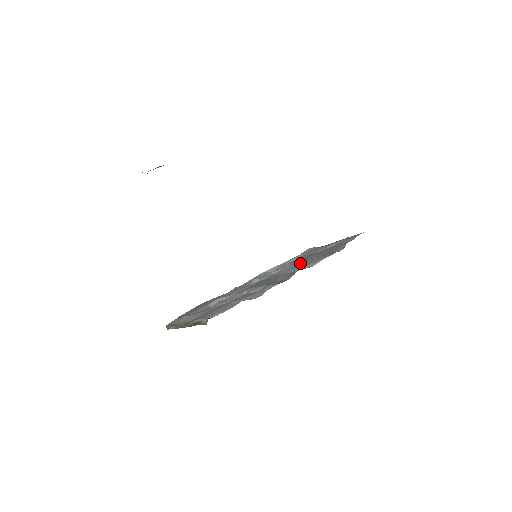
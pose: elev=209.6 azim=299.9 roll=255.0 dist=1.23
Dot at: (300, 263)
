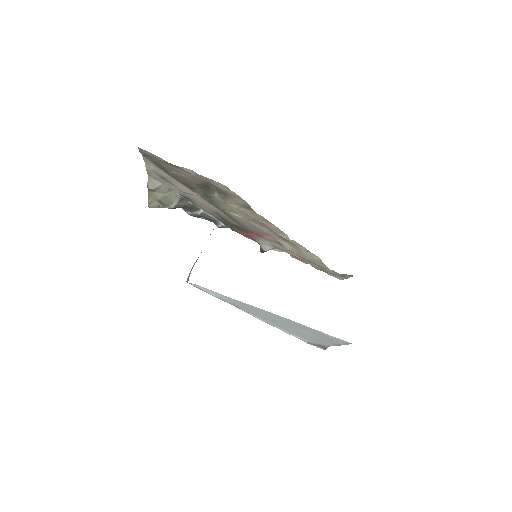
Dot at: occluded
